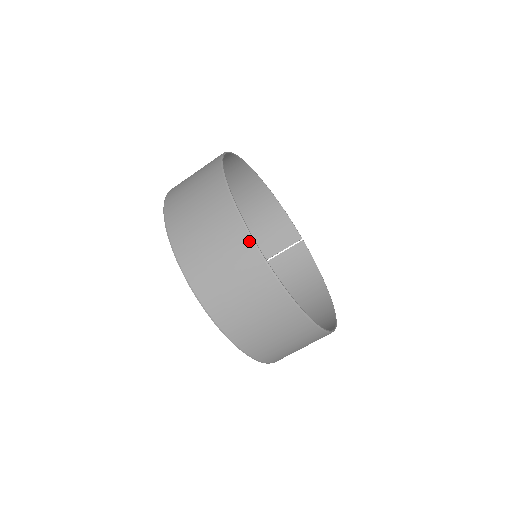
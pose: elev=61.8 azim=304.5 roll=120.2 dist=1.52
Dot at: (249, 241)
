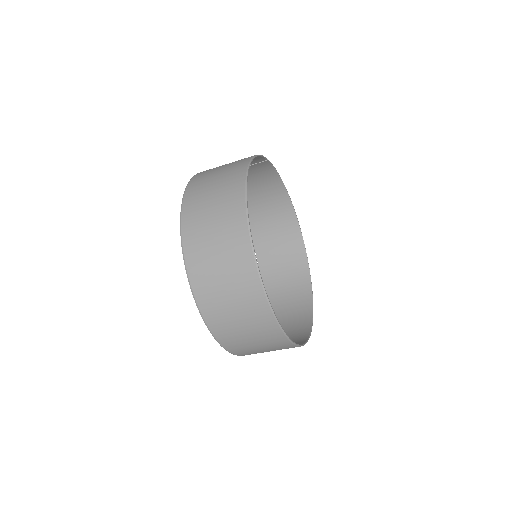
Dot at: occluded
